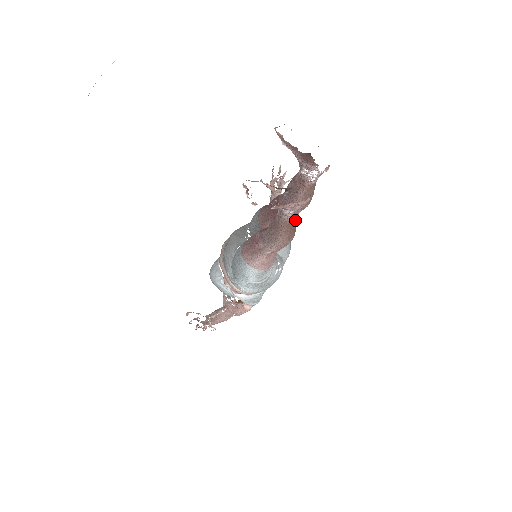
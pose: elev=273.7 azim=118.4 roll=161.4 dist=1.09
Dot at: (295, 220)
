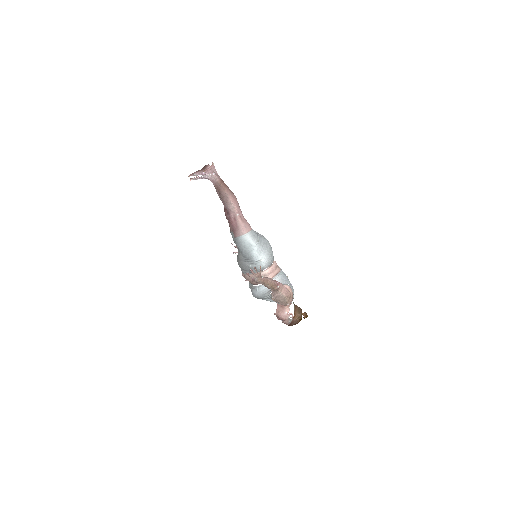
Dot at: (221, 180)
